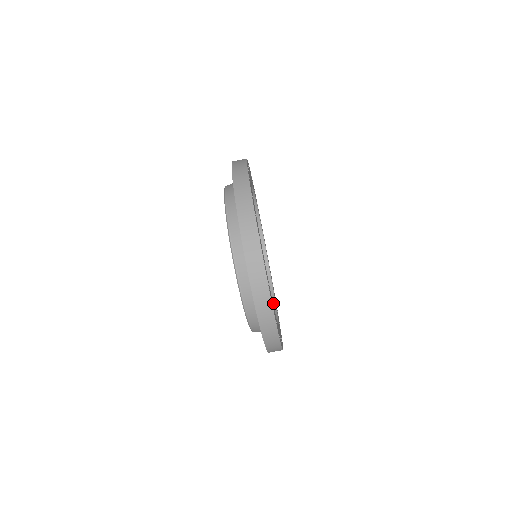
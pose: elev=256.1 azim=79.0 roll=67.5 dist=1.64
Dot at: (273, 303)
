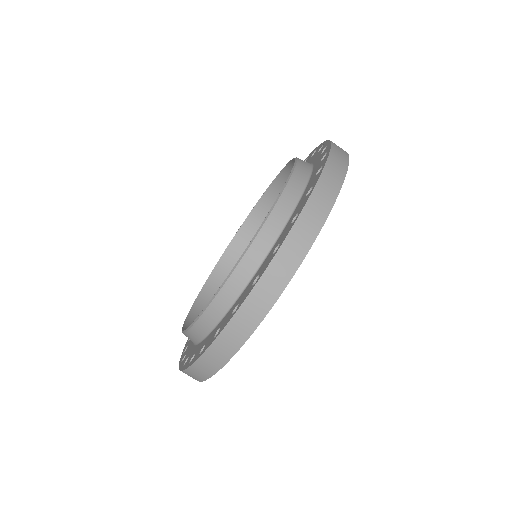
Dot at: occluded
